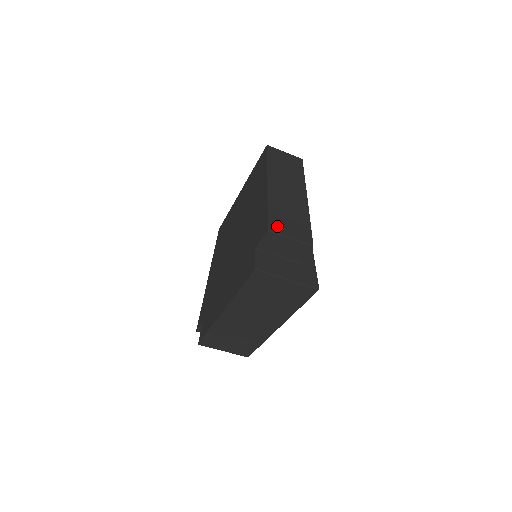
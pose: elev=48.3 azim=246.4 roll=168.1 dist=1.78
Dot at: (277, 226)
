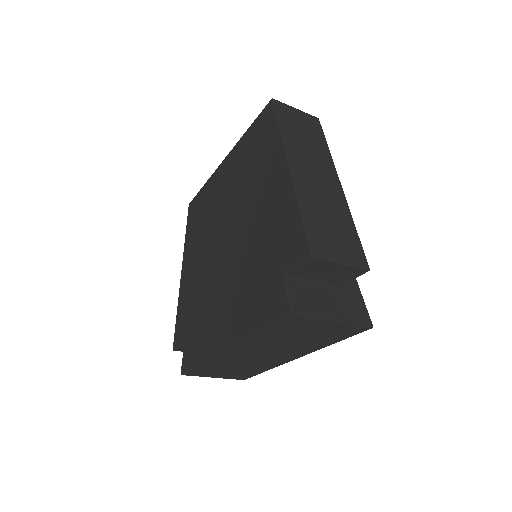
Dot at: (320, 244)
